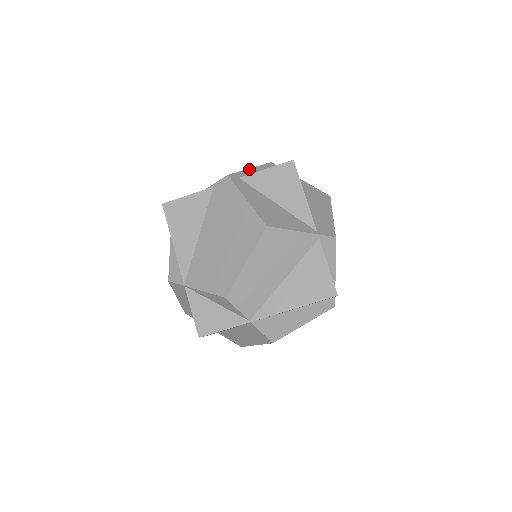
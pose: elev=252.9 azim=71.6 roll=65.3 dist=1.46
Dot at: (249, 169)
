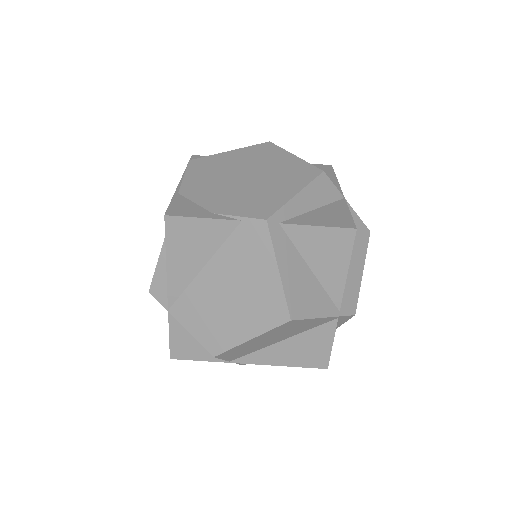
Dot at: (295, 197)
